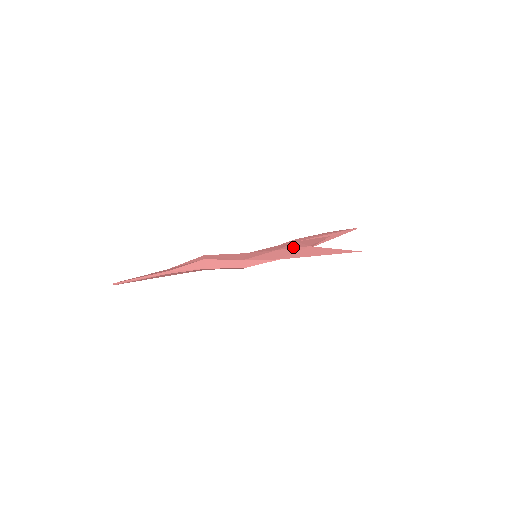
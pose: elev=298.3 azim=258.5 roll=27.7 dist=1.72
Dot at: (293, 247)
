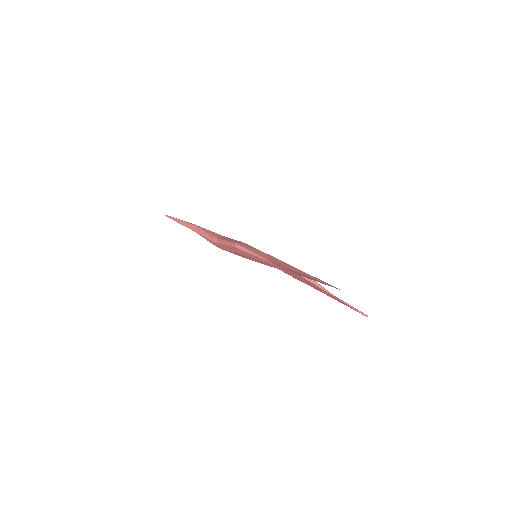
Dot at: occluded
